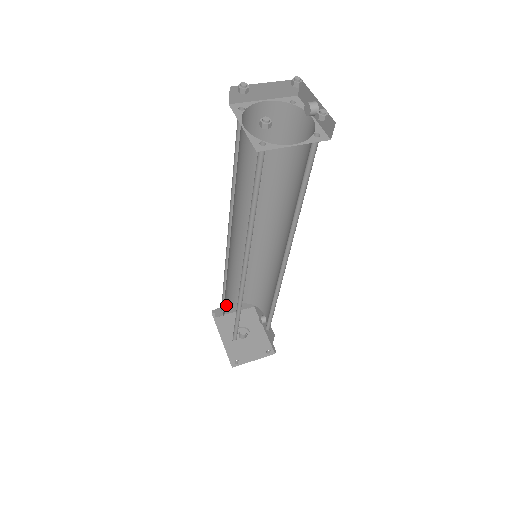
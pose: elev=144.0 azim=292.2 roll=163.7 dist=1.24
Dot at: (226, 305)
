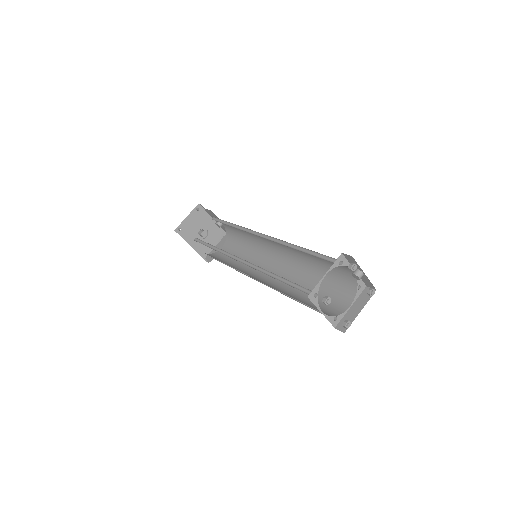
Dot at: occluded
